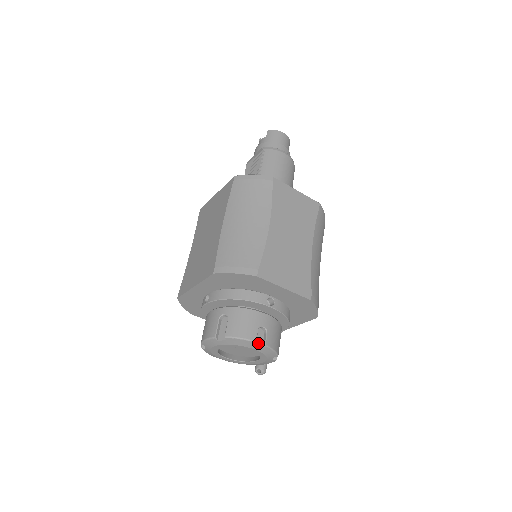
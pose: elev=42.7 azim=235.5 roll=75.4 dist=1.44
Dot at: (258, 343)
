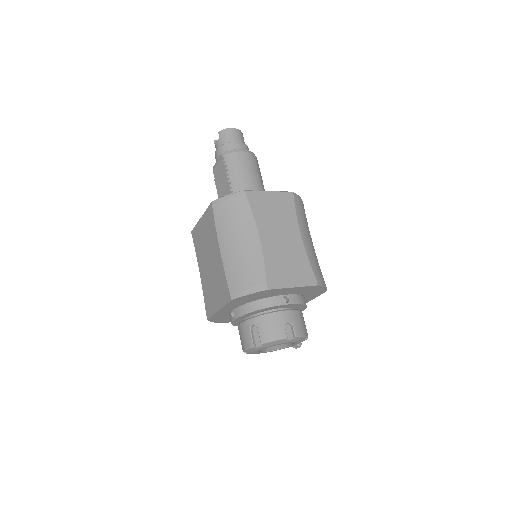
Dot at: (289, 337)
